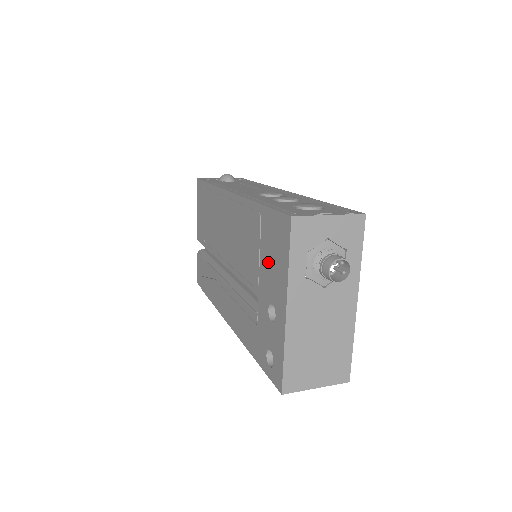
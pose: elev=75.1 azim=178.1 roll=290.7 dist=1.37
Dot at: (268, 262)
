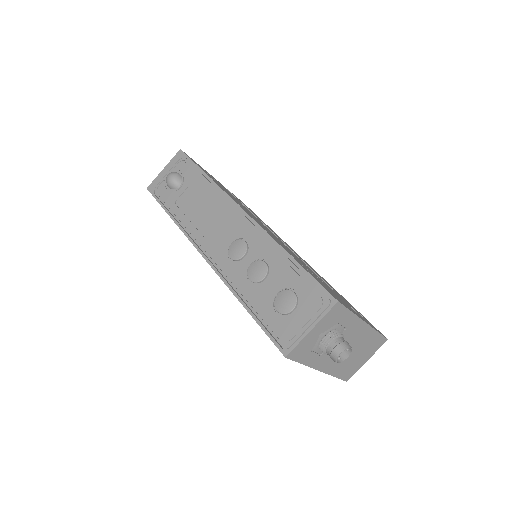
Dot at: occluded
